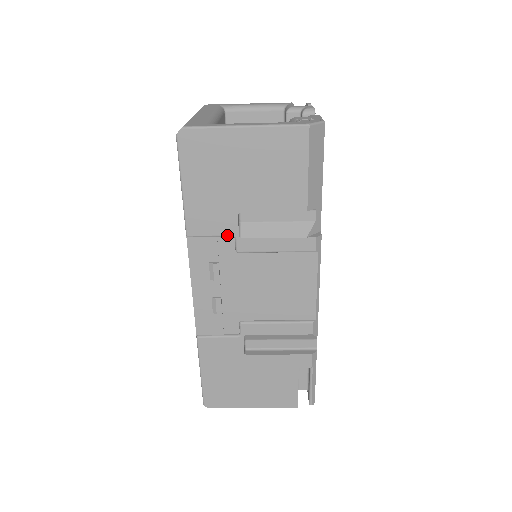
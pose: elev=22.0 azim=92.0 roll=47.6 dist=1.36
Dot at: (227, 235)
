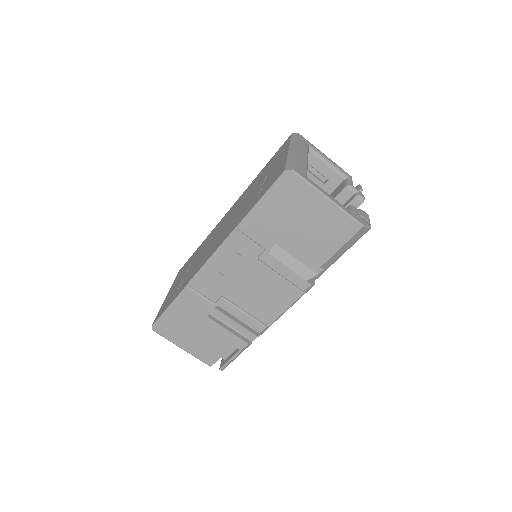
Dot at: (262, 245)
